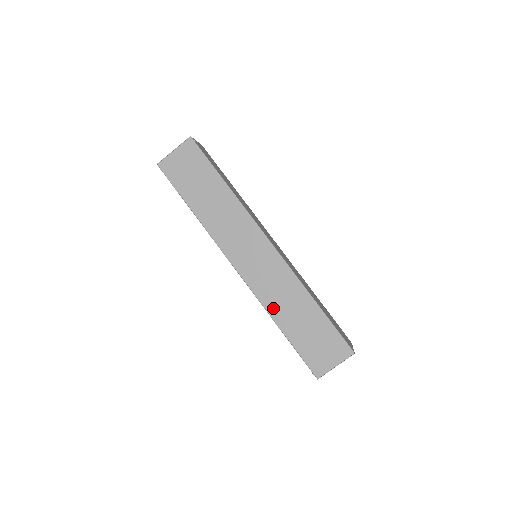
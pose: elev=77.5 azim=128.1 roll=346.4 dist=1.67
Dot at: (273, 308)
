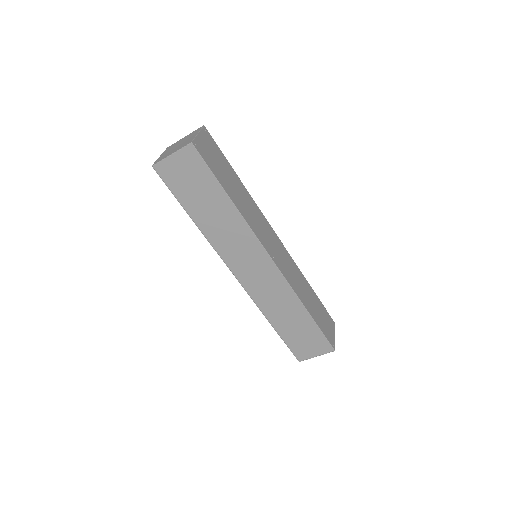
Dot at: (267, 310)
